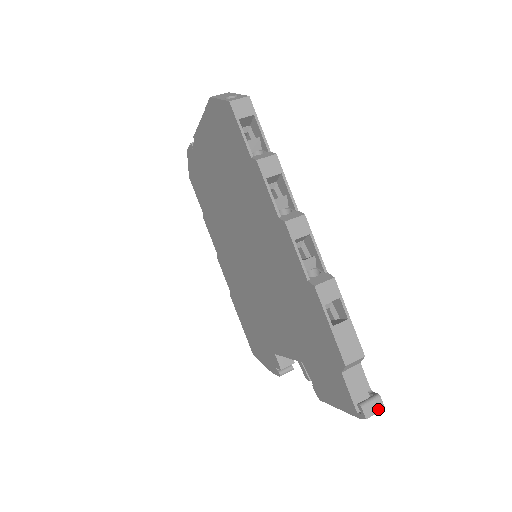
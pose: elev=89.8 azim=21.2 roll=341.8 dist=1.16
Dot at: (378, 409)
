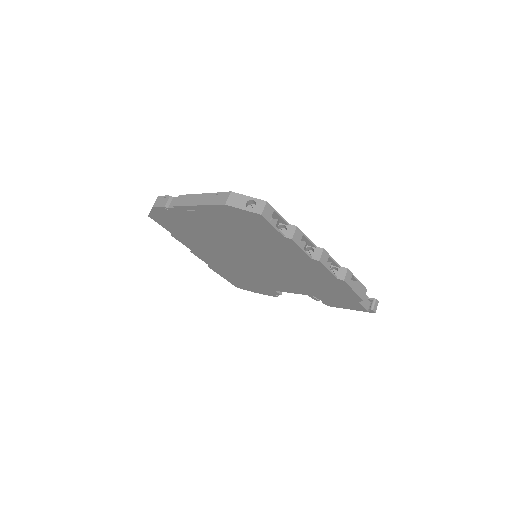
Dot at: (377, 305)
